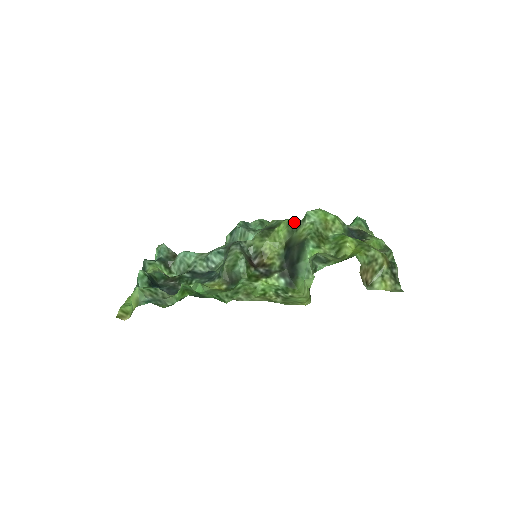
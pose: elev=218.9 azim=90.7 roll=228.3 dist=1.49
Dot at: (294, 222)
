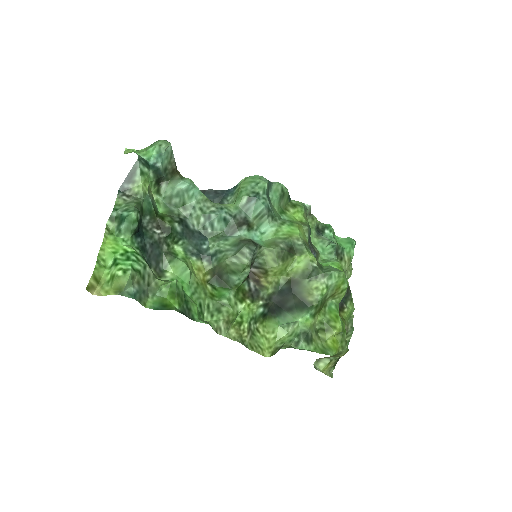
Dot at: (315, 270)
